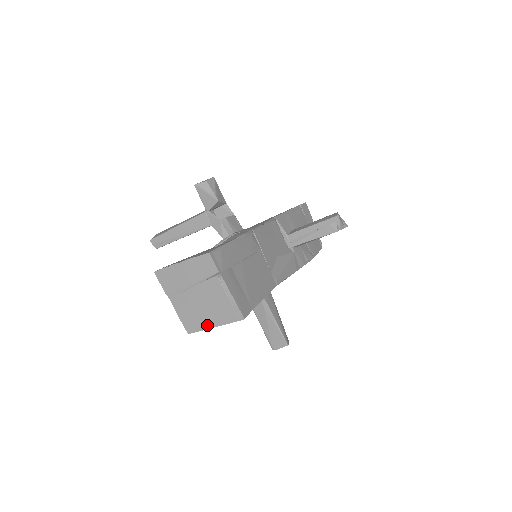
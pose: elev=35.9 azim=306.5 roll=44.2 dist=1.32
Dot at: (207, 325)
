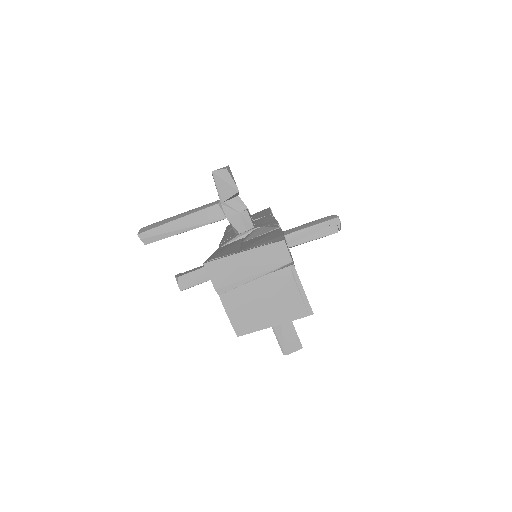
Dot at: (265, 324)
